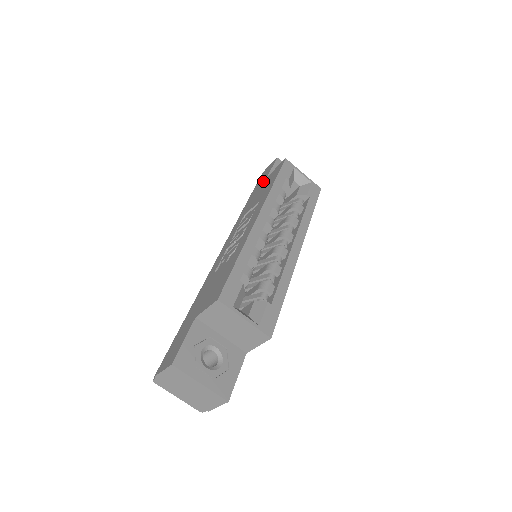
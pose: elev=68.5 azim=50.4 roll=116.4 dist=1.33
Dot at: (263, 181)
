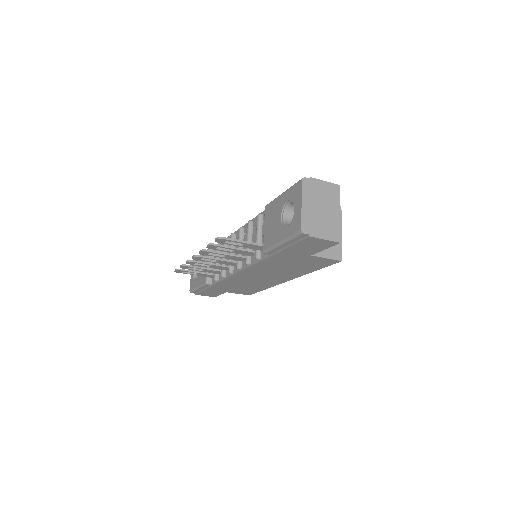
Dot at: occluded
